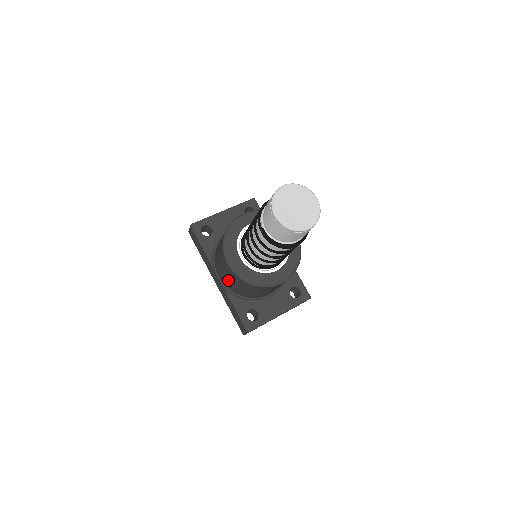
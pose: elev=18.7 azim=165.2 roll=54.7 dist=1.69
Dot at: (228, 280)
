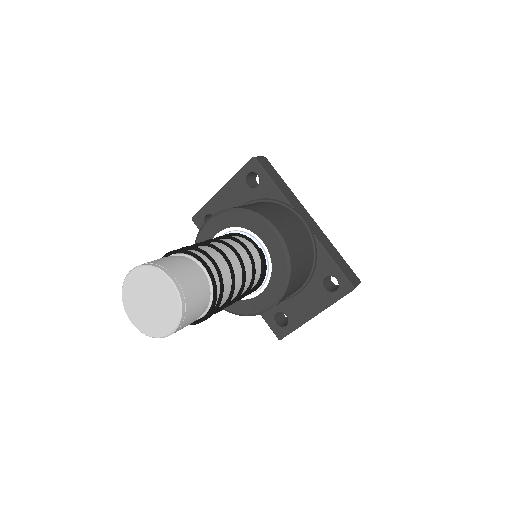
Dot at: occluded
